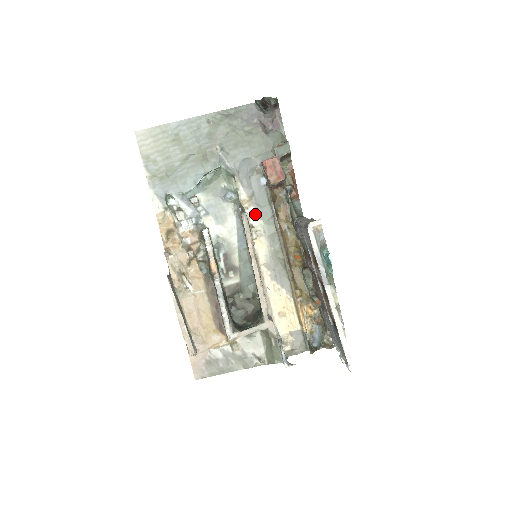
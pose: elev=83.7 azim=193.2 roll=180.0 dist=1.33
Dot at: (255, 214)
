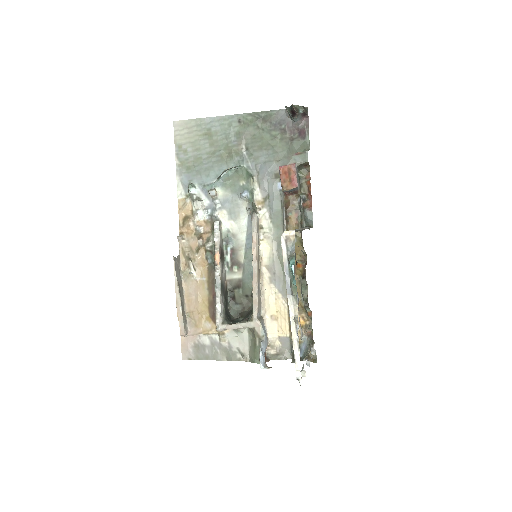
Dot at: (266, 216)
